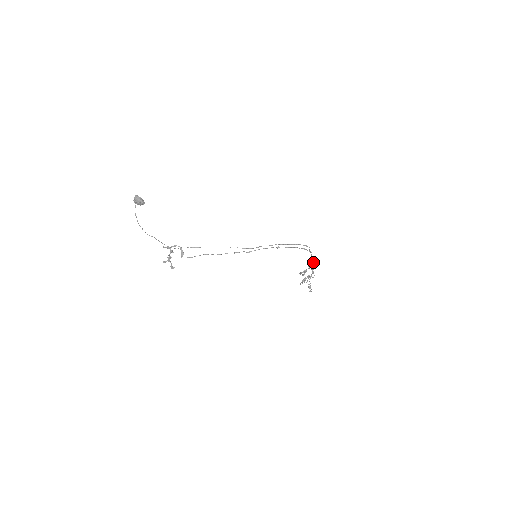
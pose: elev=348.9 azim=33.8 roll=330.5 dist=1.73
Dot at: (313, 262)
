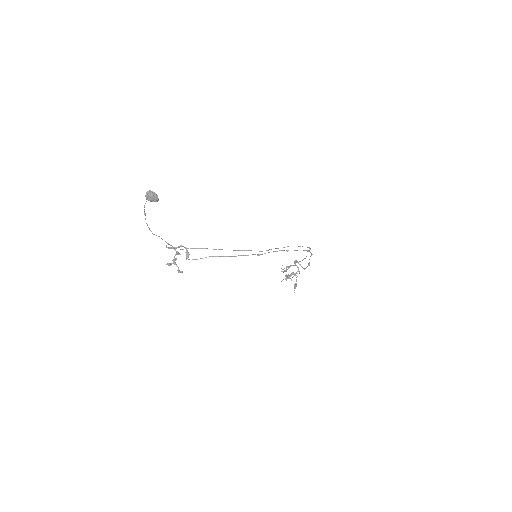
Dot at: (309, 262)
